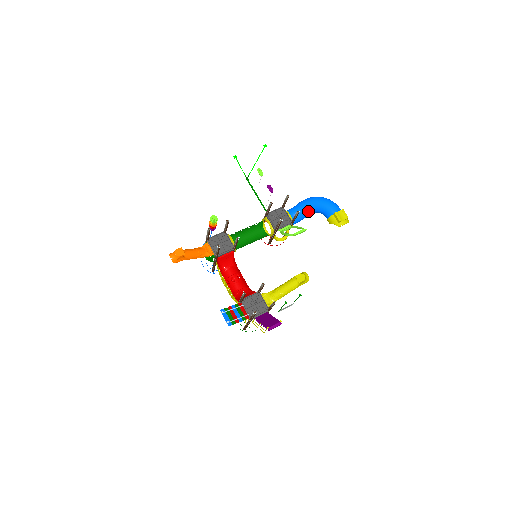
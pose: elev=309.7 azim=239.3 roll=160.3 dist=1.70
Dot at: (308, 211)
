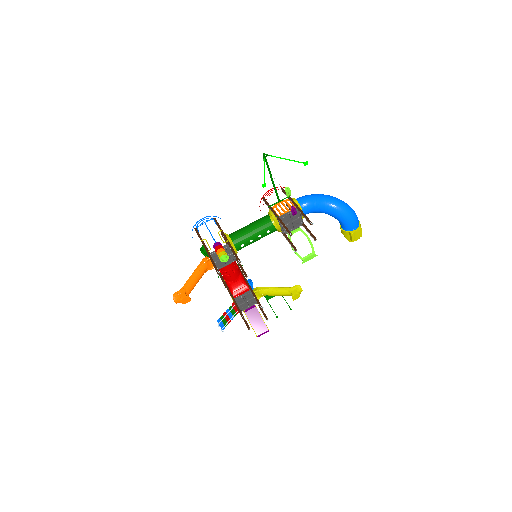
Dot at: occluded
